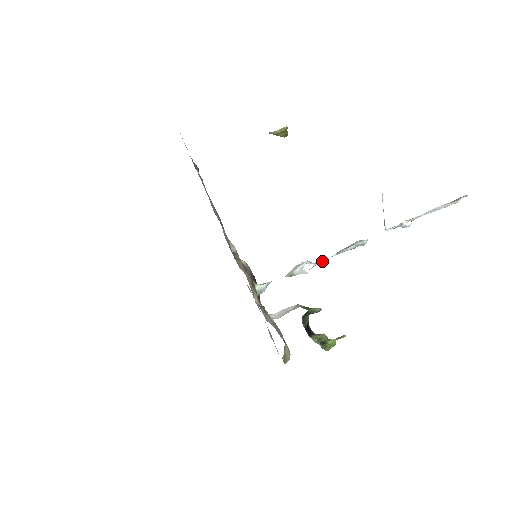
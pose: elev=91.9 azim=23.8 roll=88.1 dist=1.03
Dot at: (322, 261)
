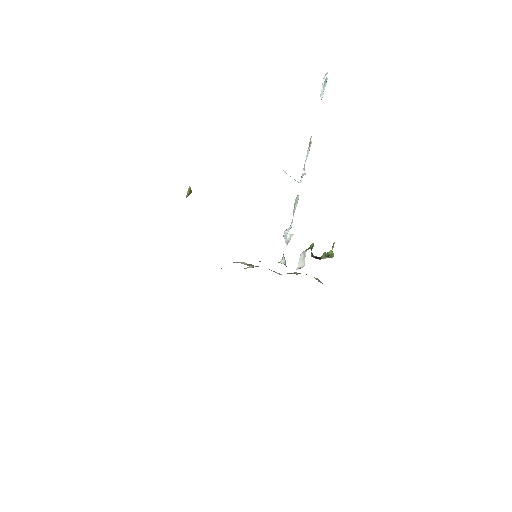
Dot at: occluded
